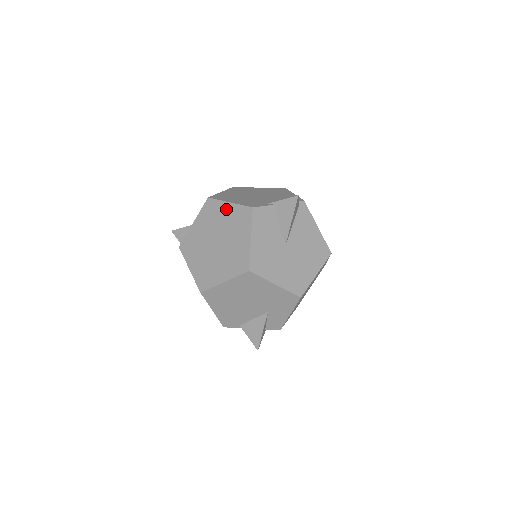
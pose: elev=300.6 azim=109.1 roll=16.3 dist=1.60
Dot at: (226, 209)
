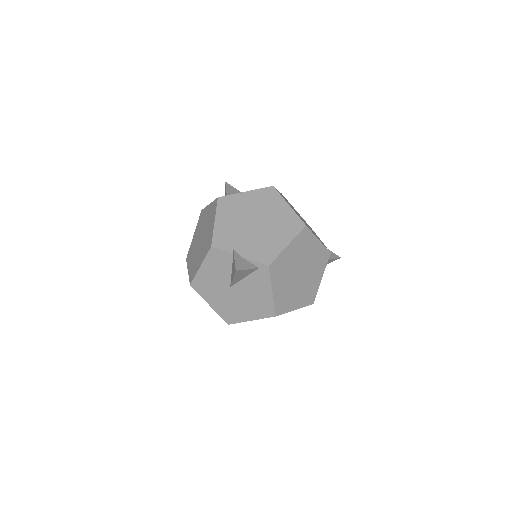
Dot at: (212, 223)
